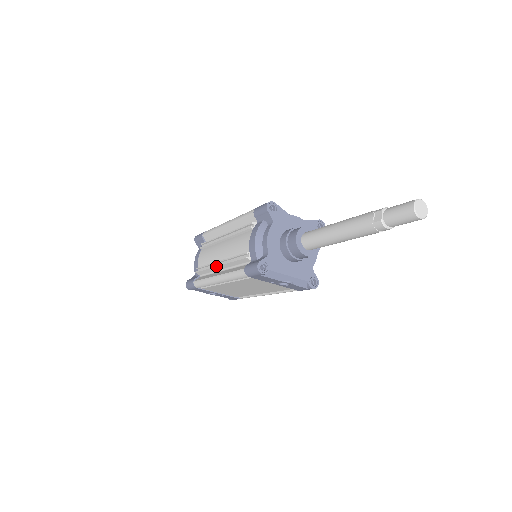
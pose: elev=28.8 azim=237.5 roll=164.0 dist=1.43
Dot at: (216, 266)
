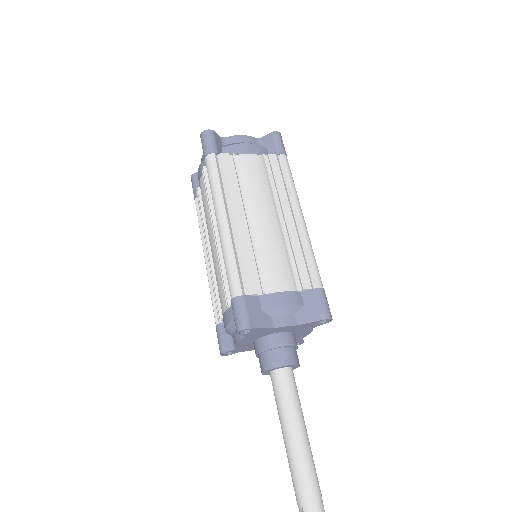
Dot at: occluded
